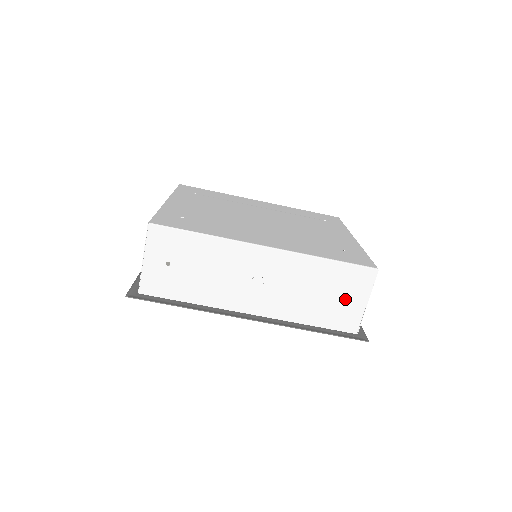
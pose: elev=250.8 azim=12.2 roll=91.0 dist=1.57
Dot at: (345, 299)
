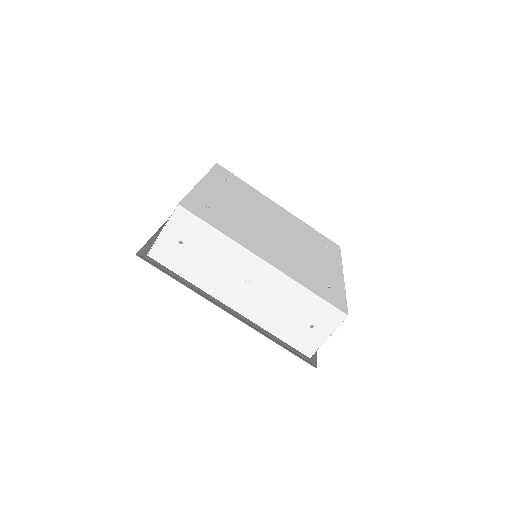
Dot at: (312, 328)
